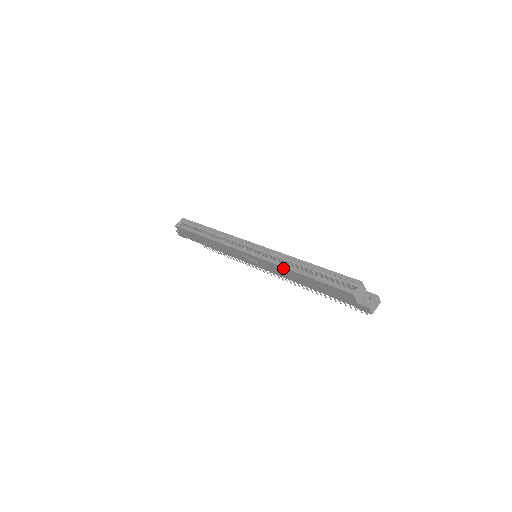
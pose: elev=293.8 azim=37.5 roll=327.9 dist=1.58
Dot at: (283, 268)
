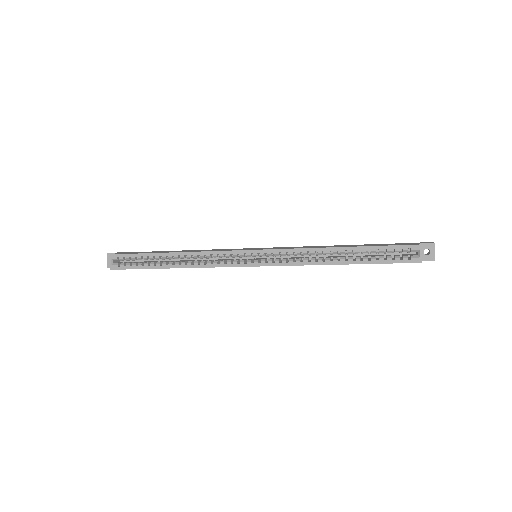
Dot at: occluded
